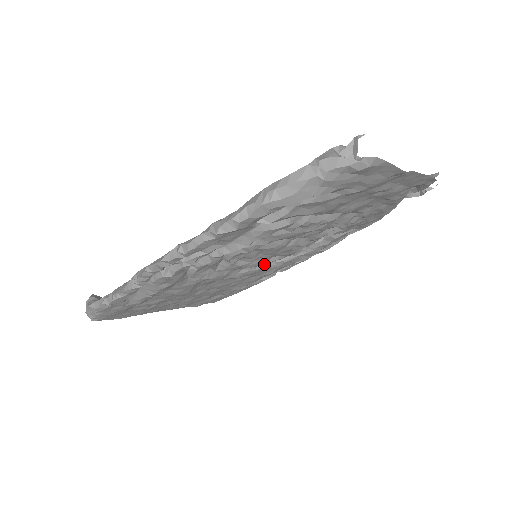
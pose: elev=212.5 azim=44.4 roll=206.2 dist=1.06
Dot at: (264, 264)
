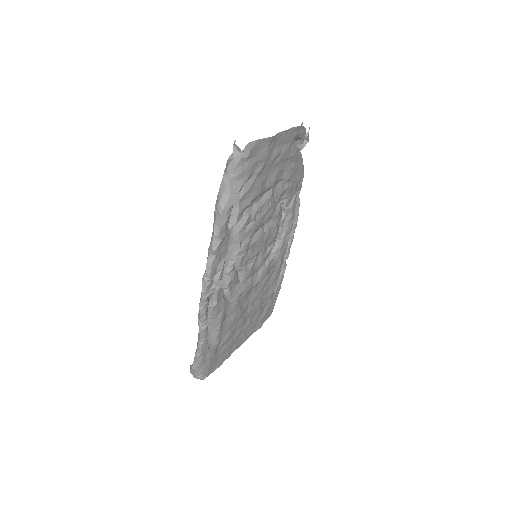
Dot at: (268, 259)
